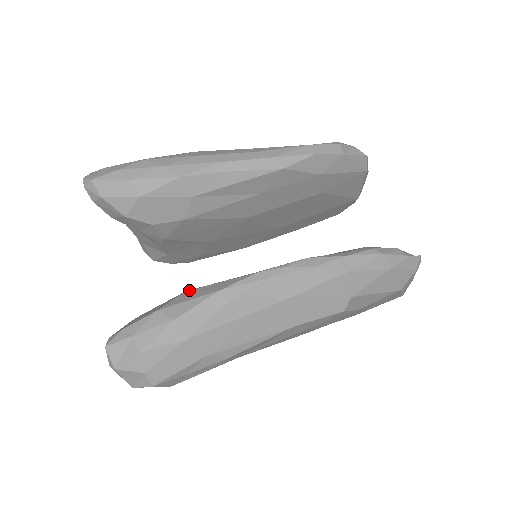
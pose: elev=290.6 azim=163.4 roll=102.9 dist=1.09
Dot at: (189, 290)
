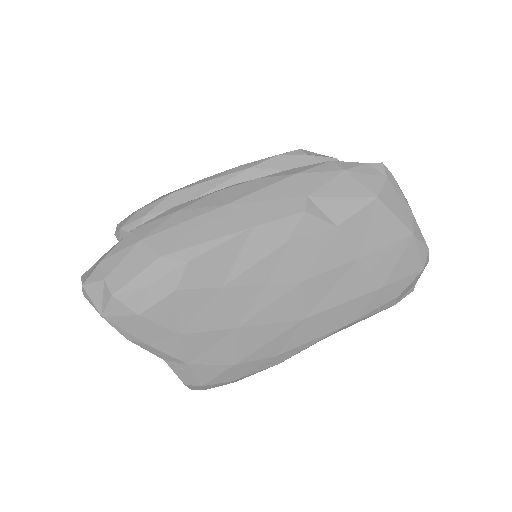
Dot at: occluded
